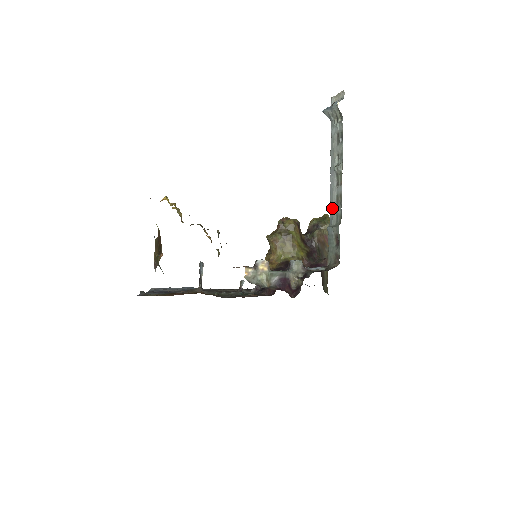
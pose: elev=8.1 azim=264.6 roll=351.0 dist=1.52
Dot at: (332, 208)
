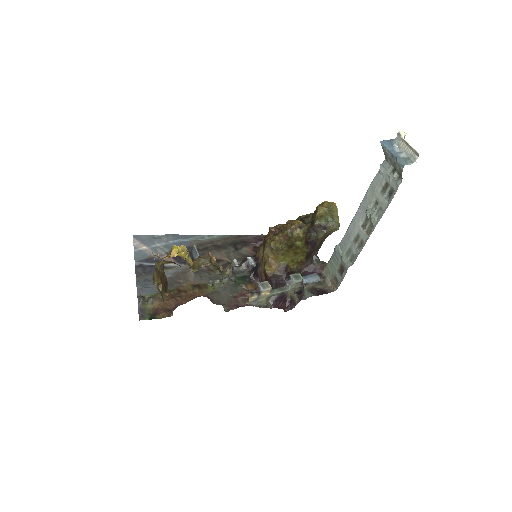
Dot at: (348, 238)
